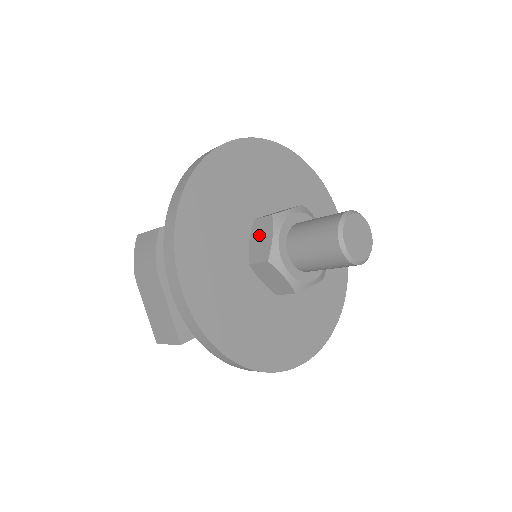
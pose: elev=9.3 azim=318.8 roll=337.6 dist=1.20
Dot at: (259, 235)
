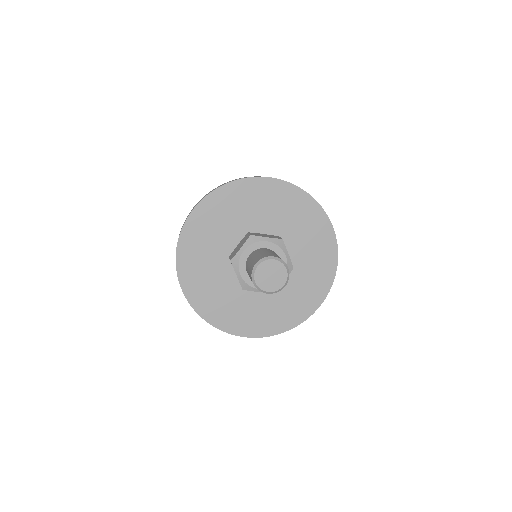
Dot at: (241, 243)
